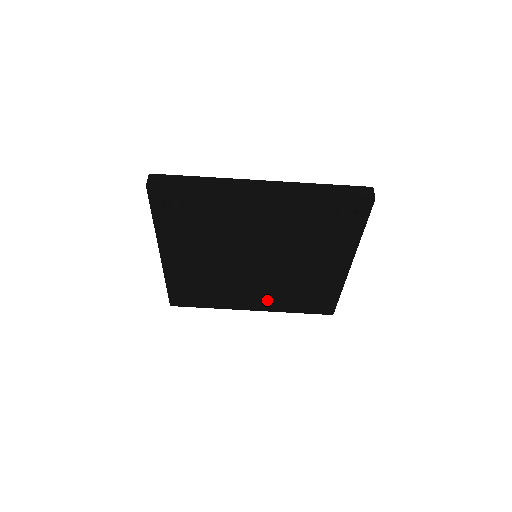
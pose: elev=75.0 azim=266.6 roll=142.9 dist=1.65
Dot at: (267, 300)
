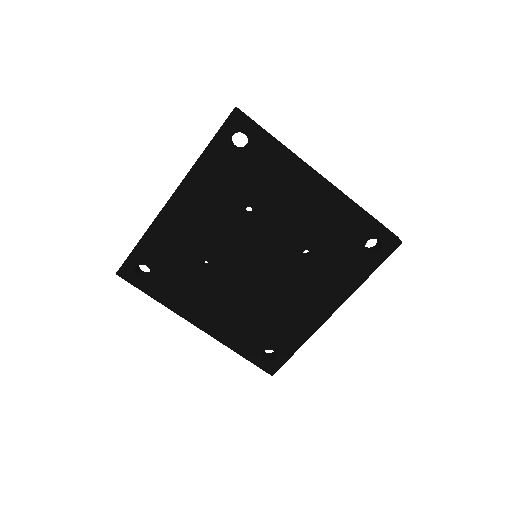
Dot at: (225, 319)
